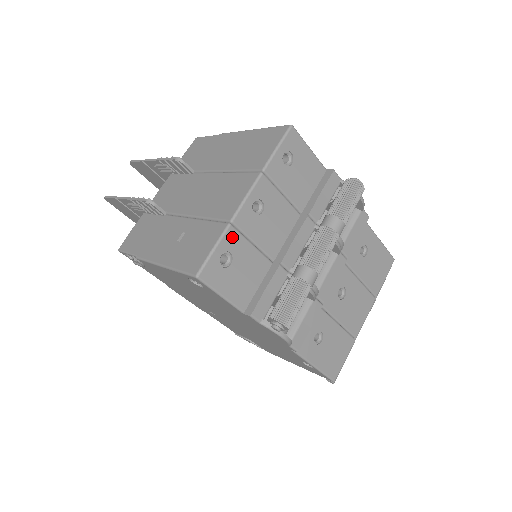
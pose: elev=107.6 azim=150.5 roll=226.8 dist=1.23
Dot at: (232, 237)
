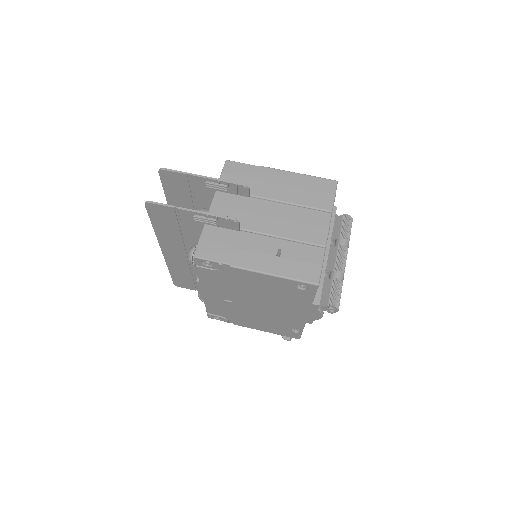
Dot at: occluded
